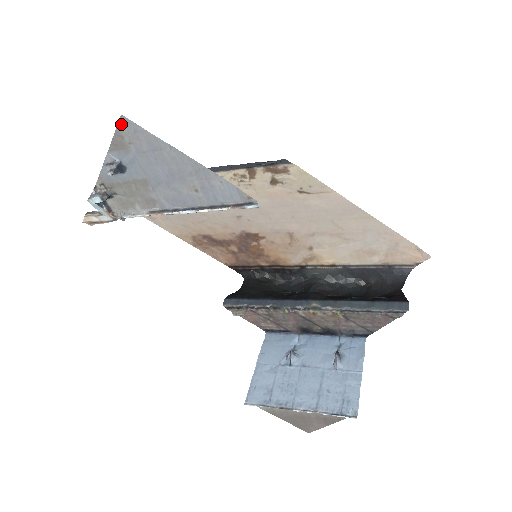
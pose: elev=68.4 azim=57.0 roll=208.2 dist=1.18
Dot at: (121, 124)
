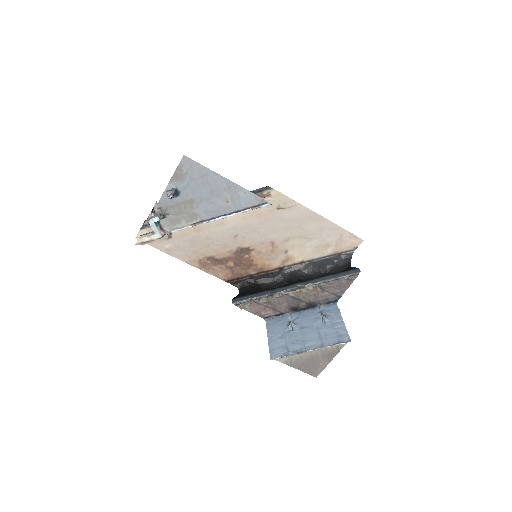
Dot at: (182, 161)
